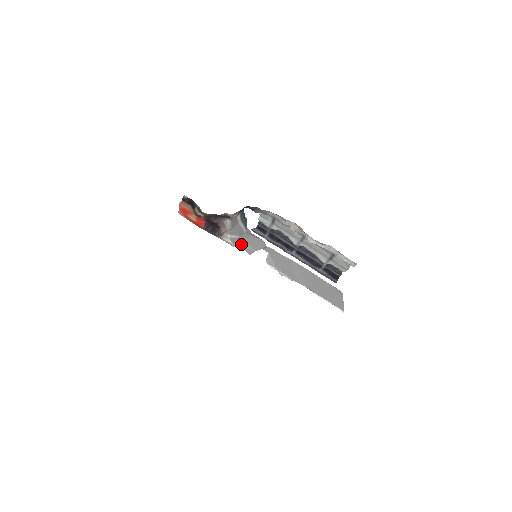
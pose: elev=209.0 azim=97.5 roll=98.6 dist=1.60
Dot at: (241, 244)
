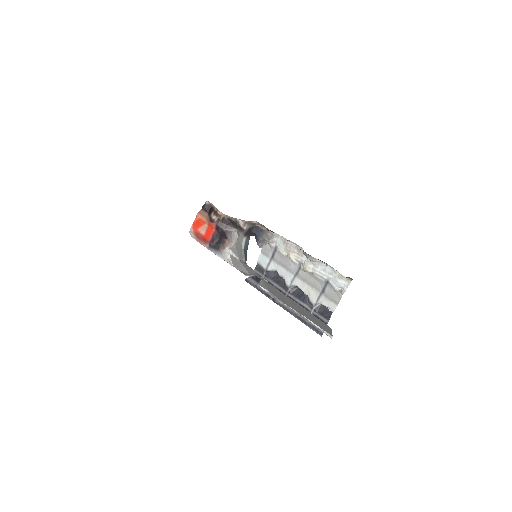
Dot at: (238, 266)
